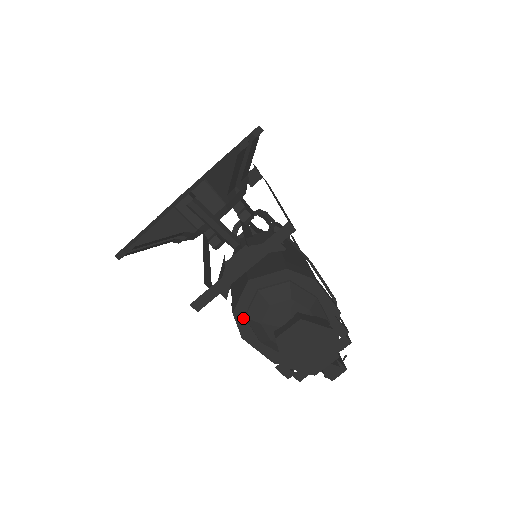
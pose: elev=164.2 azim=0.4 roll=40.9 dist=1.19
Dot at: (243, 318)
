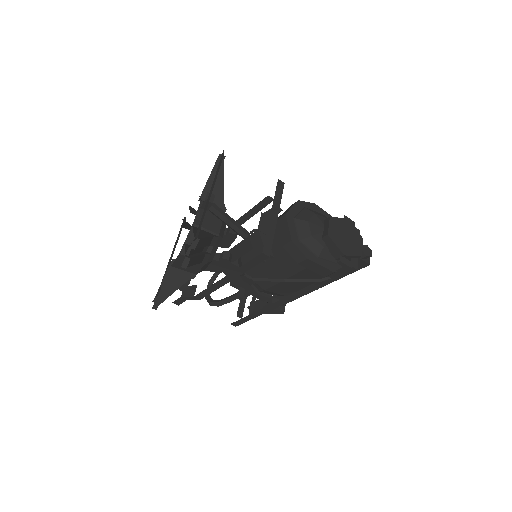
Dot at: (299, 242)
